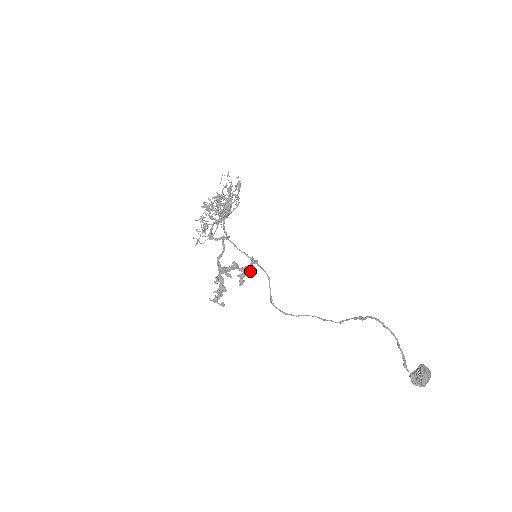
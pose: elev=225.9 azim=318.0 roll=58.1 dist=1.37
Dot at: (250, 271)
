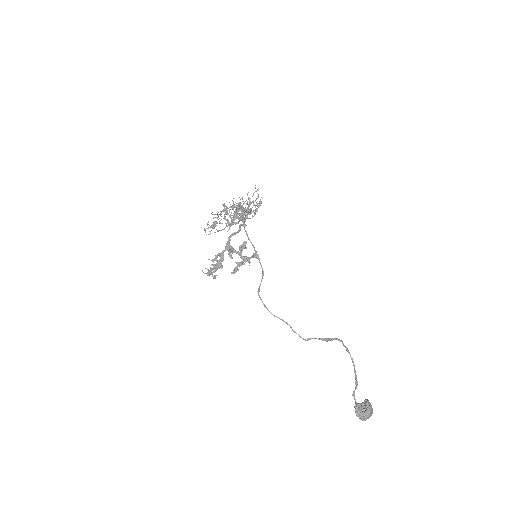
Dot at: occluded
